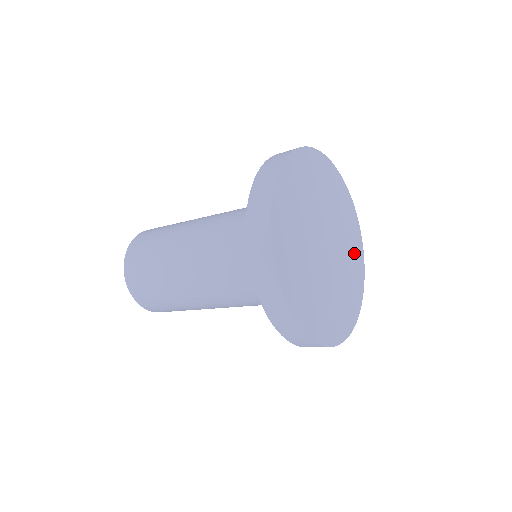
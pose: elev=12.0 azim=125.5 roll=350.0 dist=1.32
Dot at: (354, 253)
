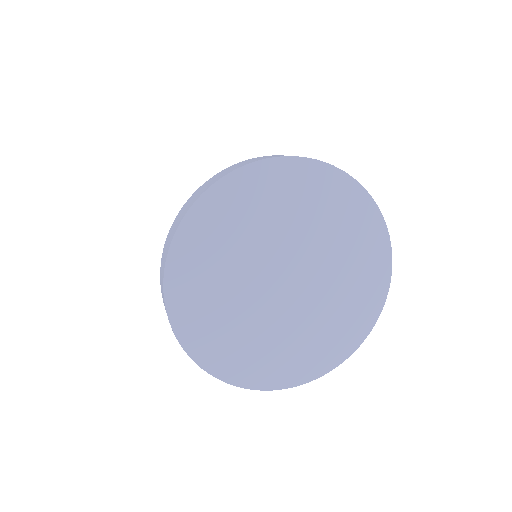
Dot at: (352, 311)
